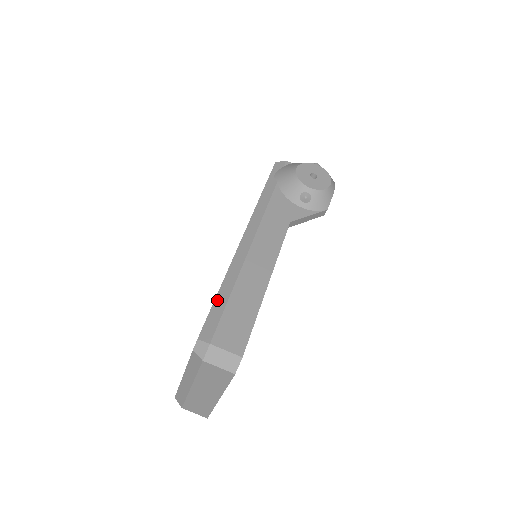
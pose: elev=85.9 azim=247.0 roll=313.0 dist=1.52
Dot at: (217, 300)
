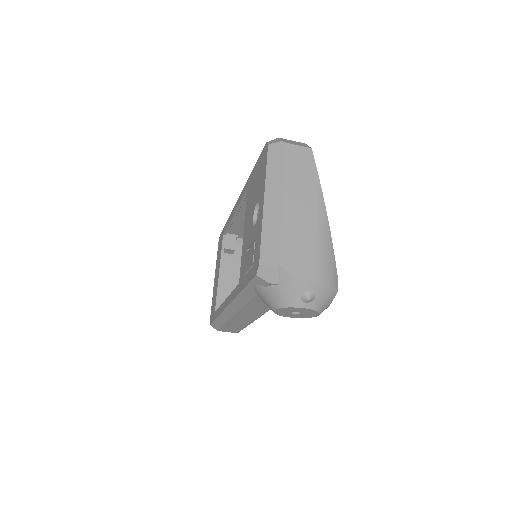
Dot at: (217, 321)
